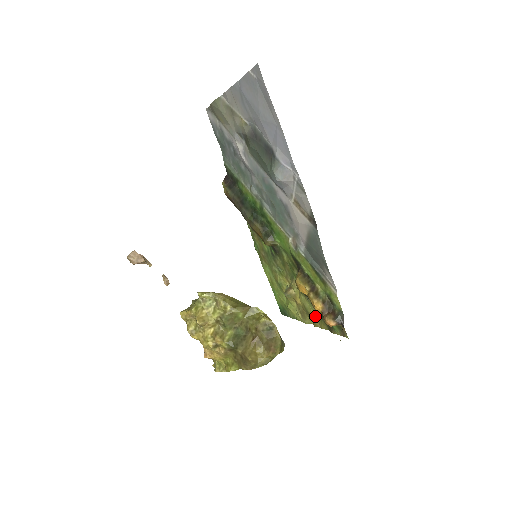
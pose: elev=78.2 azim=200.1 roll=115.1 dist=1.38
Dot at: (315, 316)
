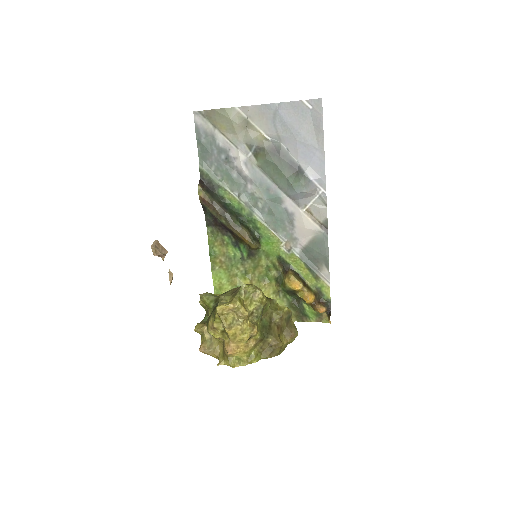
Dot at: occluded
